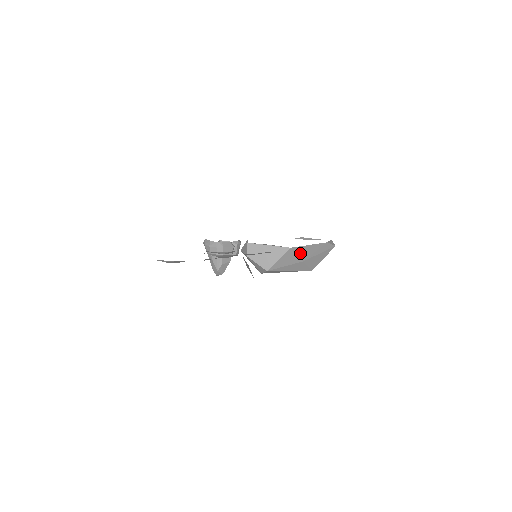
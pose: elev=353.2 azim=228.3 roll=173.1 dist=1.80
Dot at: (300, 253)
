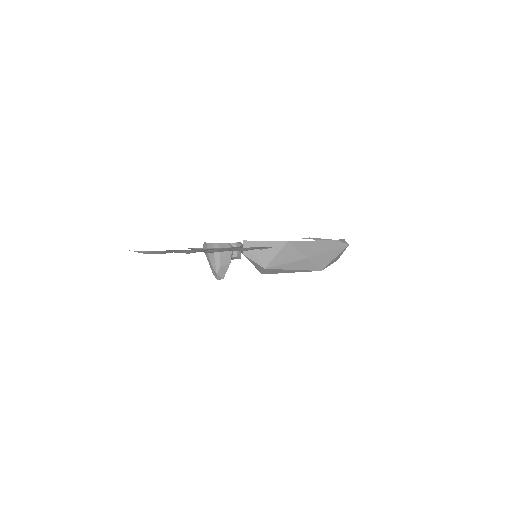
Dot at: (301, 249)
